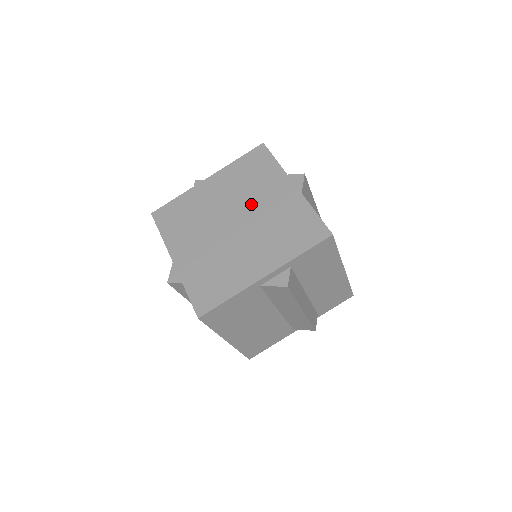
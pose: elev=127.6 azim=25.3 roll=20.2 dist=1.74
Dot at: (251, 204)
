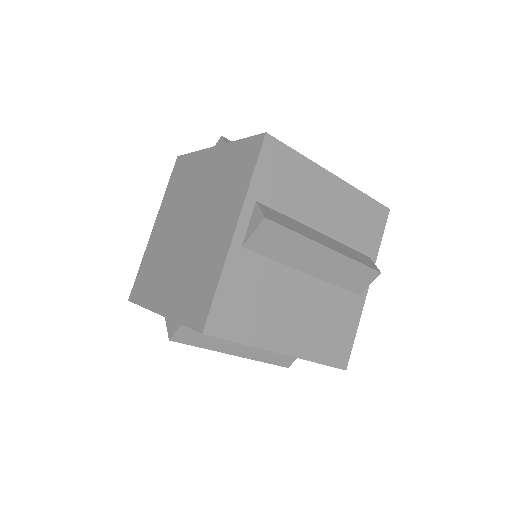
Dot at: (205, 218)
